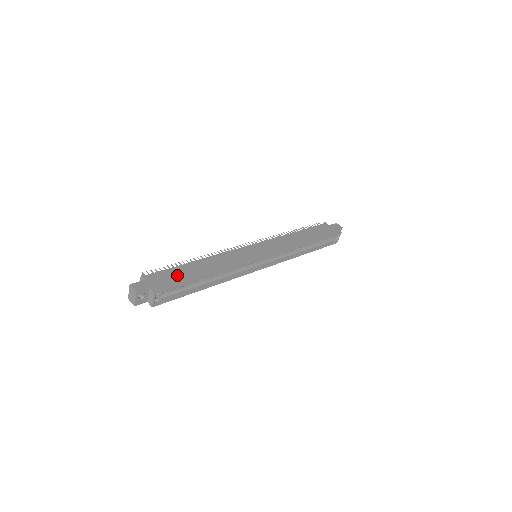
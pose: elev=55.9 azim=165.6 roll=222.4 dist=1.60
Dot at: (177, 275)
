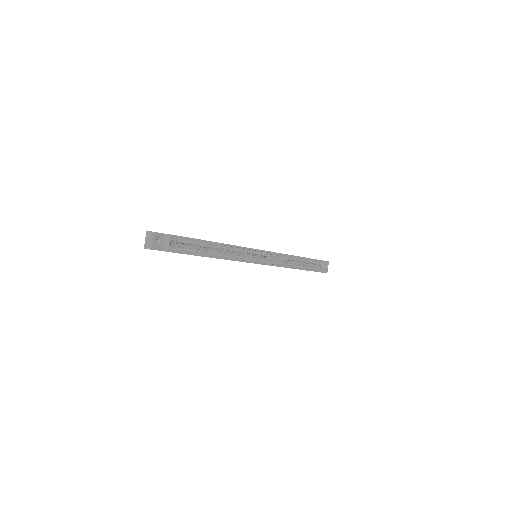
Dot at: occluded
